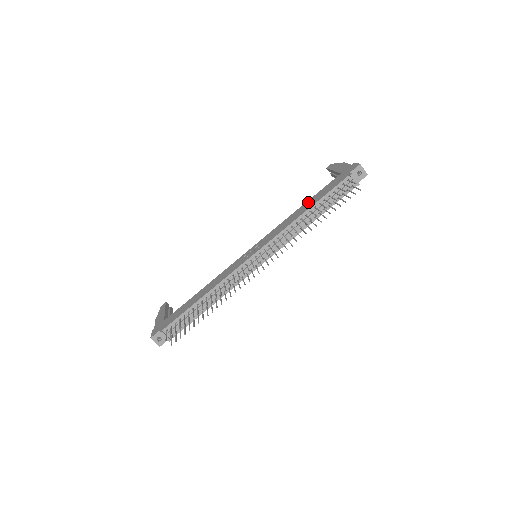
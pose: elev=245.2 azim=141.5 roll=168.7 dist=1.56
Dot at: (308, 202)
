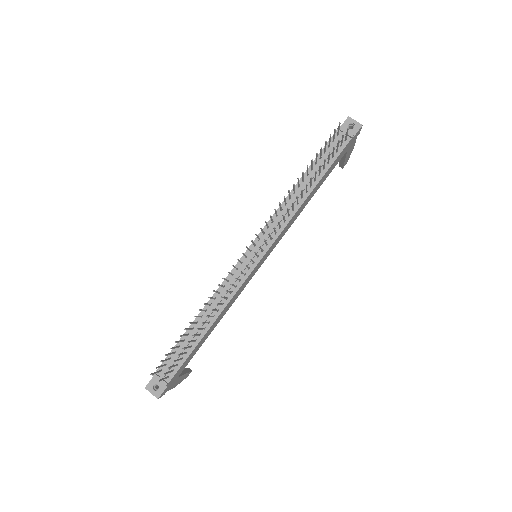
Dot at: occluded
